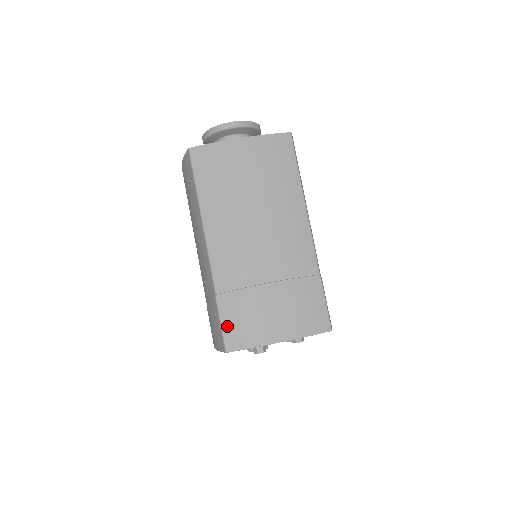
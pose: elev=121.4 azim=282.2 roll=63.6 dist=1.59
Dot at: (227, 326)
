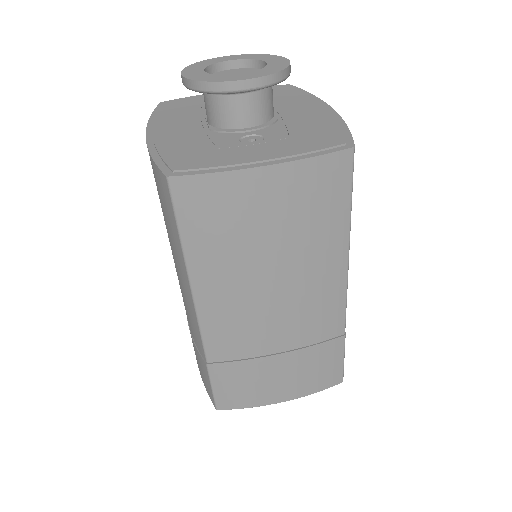
Dot at: (220, 390)
